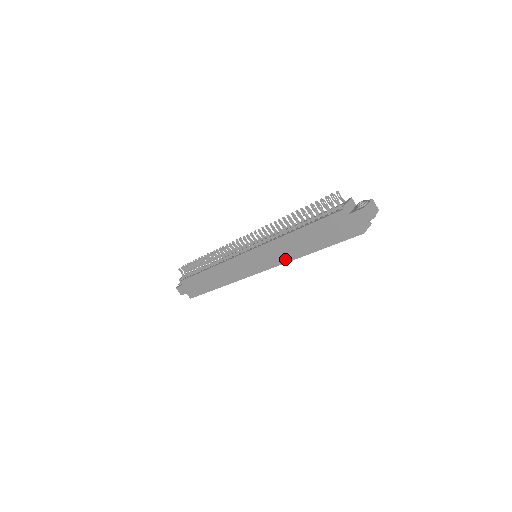
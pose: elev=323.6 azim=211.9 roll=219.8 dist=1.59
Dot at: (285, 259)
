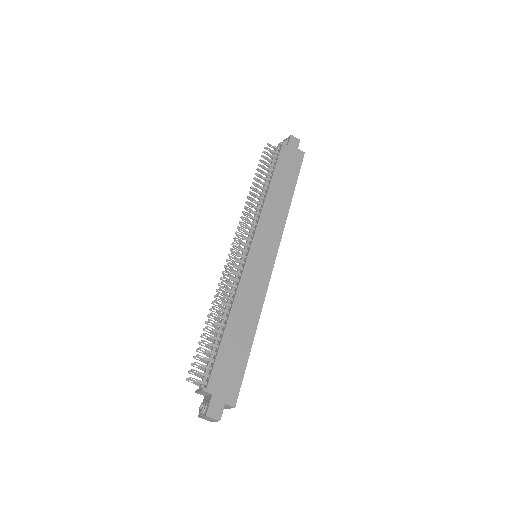
Dot at: (282, 221)
